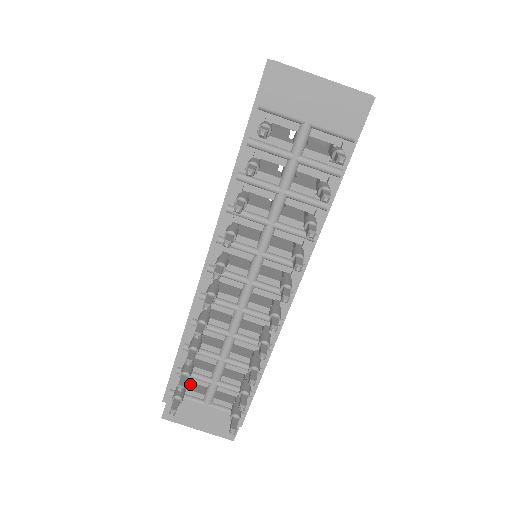
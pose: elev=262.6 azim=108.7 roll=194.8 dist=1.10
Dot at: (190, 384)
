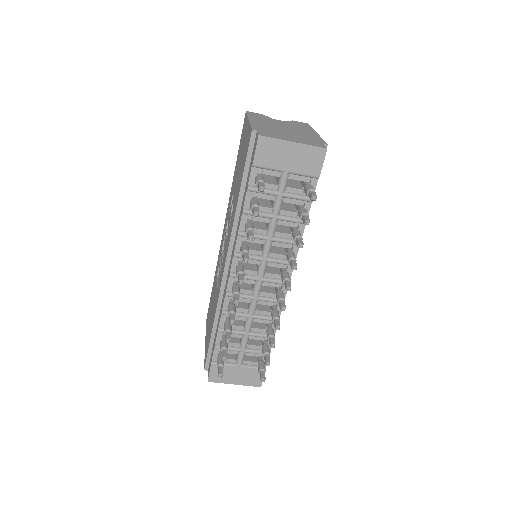
Dot at: occluded
